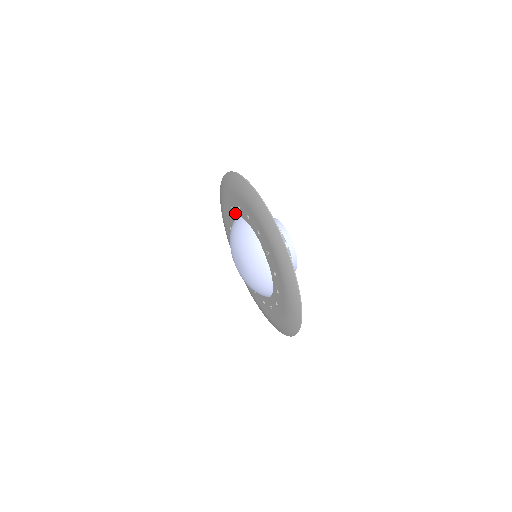
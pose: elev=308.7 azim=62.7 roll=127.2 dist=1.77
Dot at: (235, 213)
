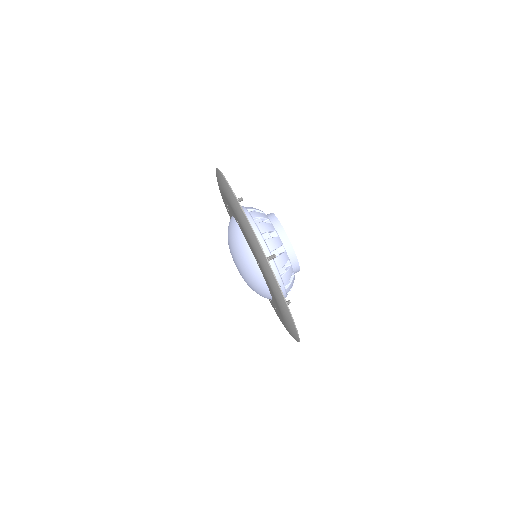
Dot at: (230, 211)
